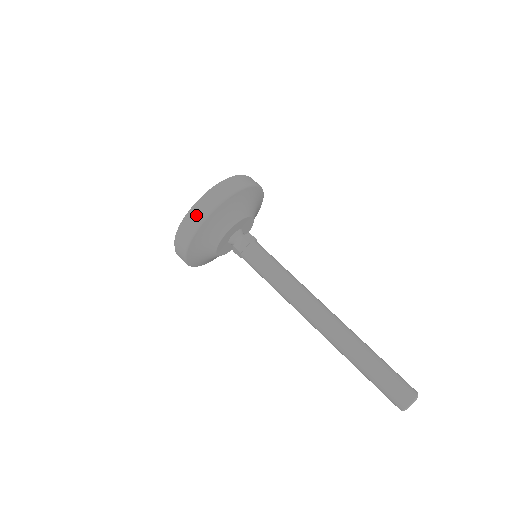
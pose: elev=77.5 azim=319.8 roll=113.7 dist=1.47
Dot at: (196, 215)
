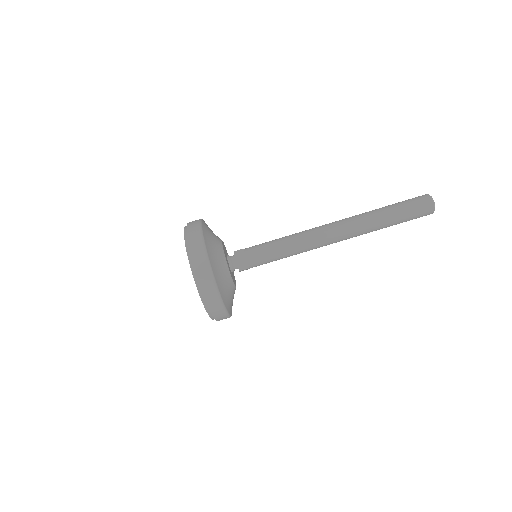
Dot at: (194, 242)
